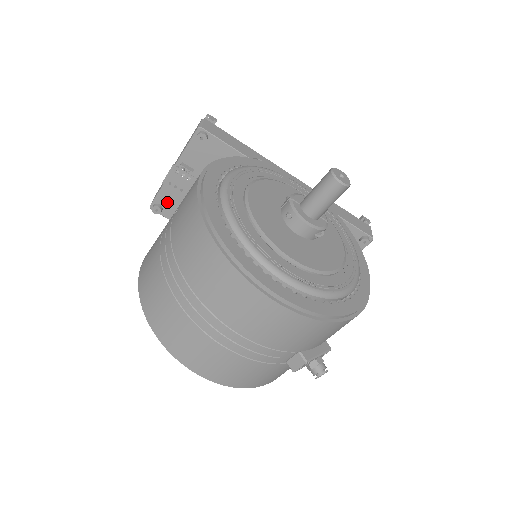
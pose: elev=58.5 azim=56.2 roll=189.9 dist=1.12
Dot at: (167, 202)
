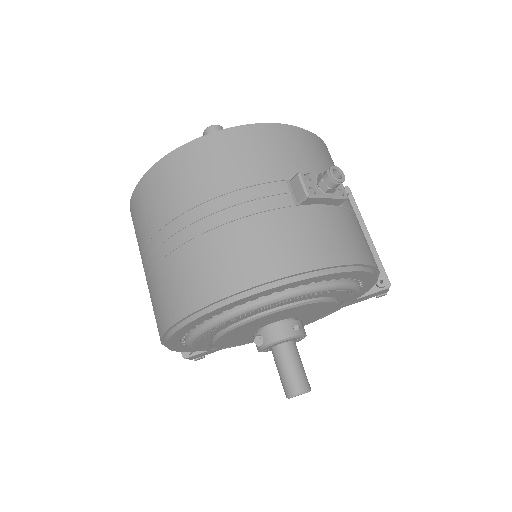
Dot at: occluded
